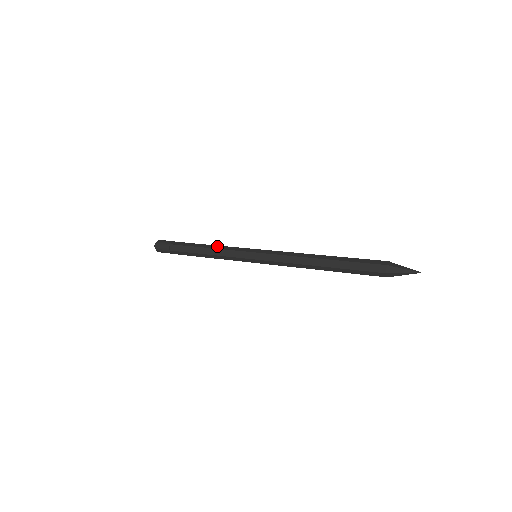
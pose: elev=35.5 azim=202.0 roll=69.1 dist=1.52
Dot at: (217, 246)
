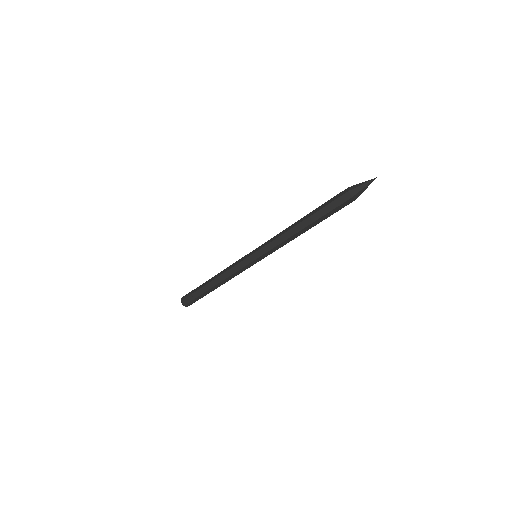
Dot at: occluded
